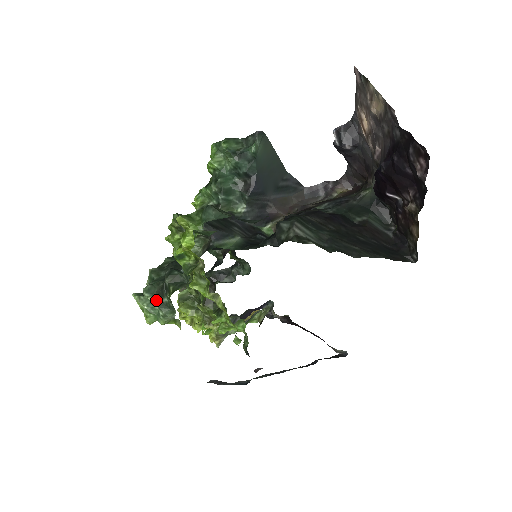
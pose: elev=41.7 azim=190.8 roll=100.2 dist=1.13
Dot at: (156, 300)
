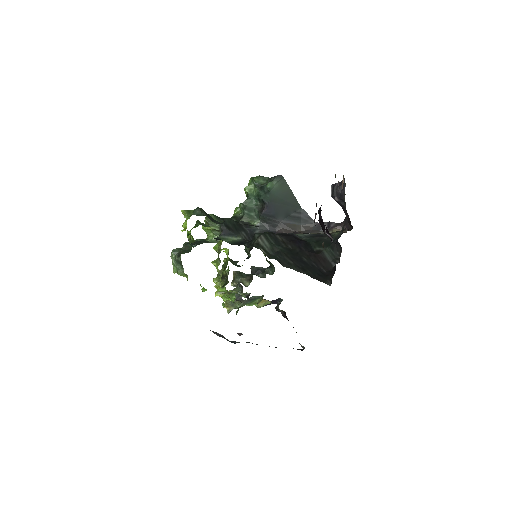
Dot at: (176, 258)
